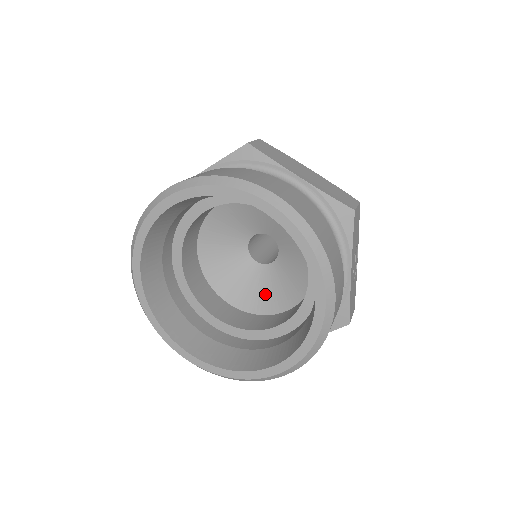
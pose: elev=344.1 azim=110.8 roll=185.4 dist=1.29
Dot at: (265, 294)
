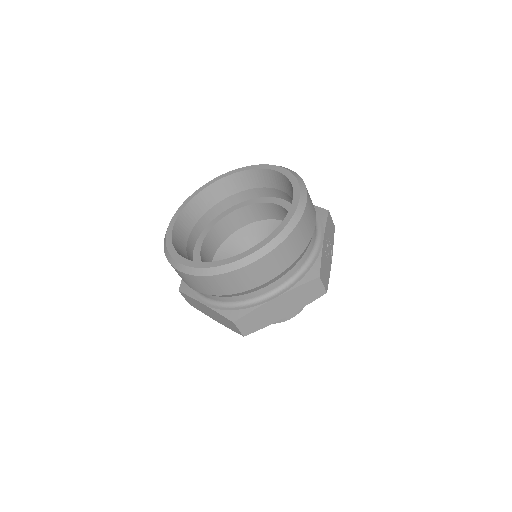
Dot at: occluded
